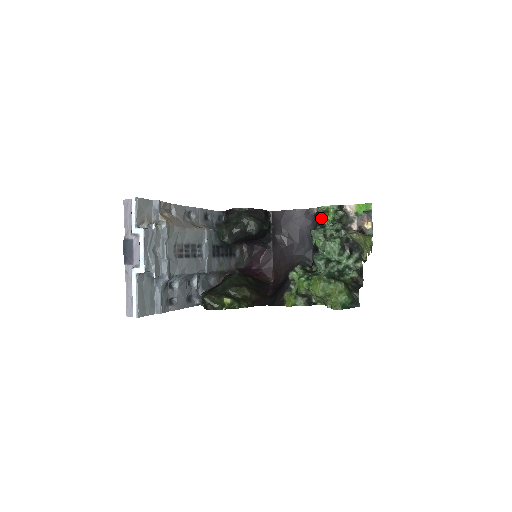
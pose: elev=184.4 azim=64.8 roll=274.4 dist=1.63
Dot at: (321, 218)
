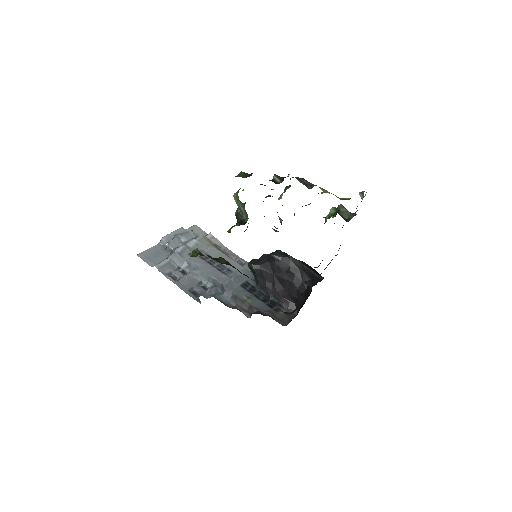
Dot at: (325, 222)
